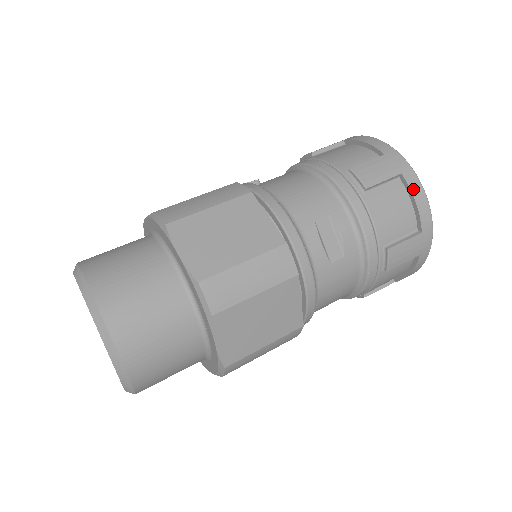
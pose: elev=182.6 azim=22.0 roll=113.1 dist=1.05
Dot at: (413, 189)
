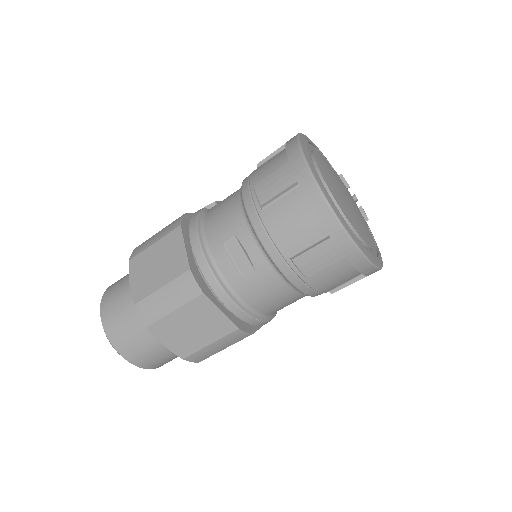
Dot at: (308, 196)
